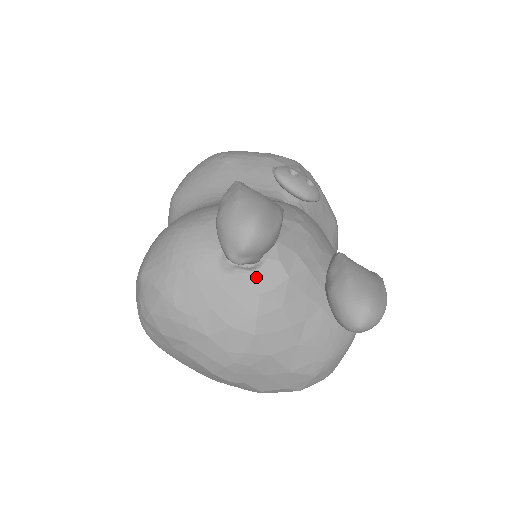
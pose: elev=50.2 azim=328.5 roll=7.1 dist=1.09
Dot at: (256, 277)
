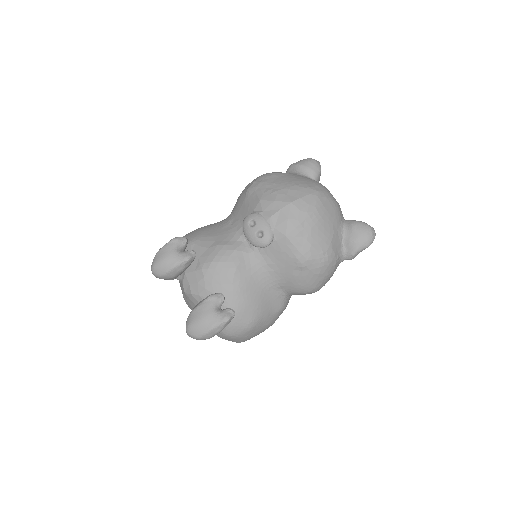
Dot at: (181, 284)
